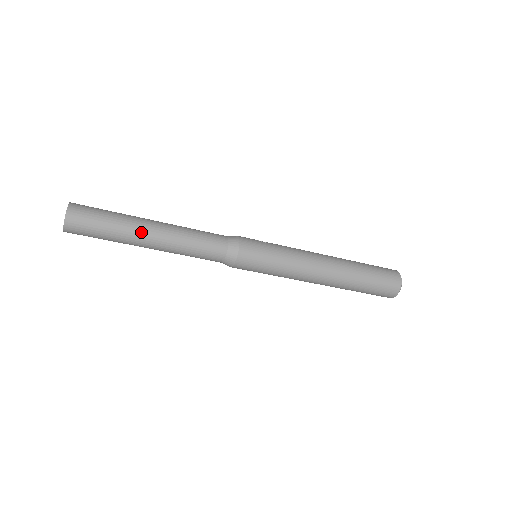
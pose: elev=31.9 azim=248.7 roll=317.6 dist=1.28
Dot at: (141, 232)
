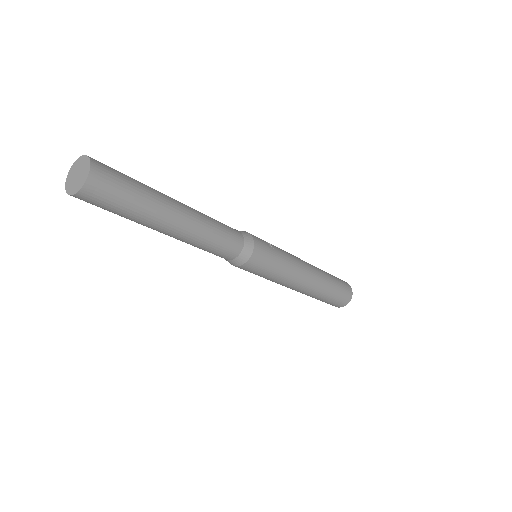
Dot at: (165, 222)
